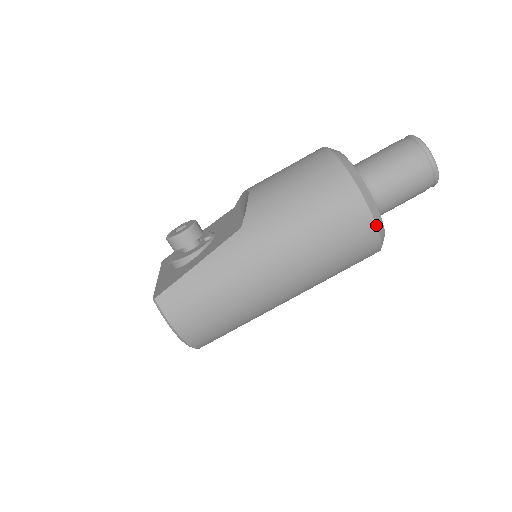
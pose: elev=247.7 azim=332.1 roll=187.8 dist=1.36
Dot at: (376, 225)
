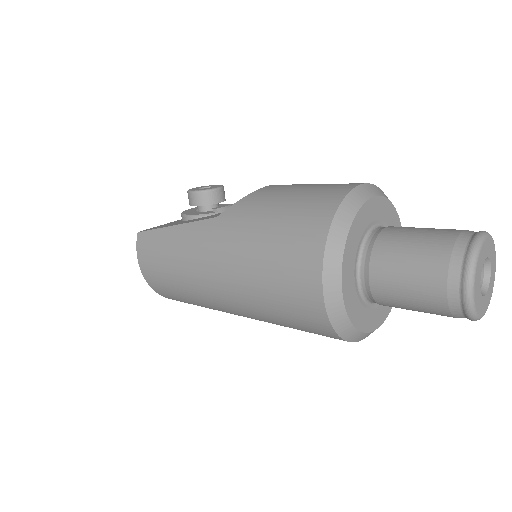
Dot at: (325, 307)
